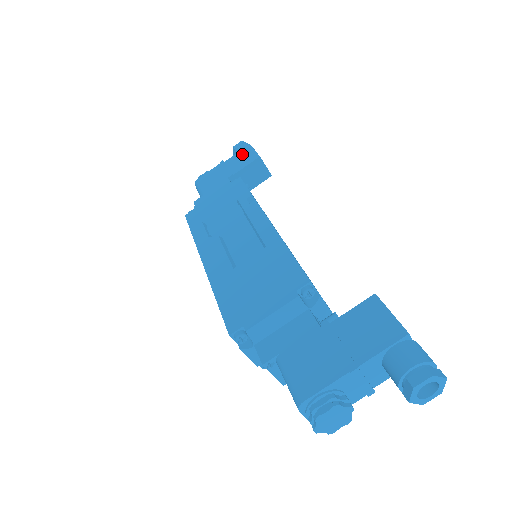
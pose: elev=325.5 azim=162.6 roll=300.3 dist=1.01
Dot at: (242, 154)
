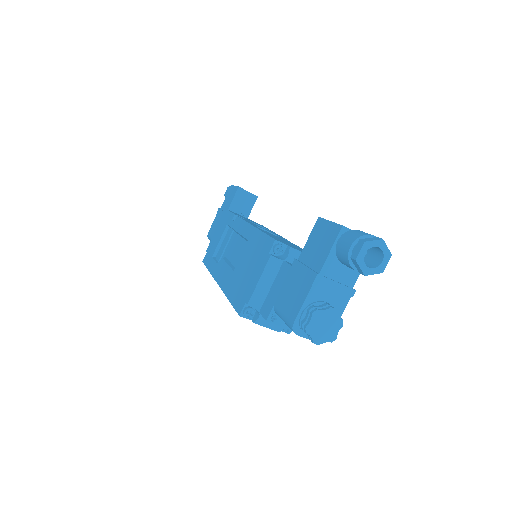
Dot at: (228, 195)
